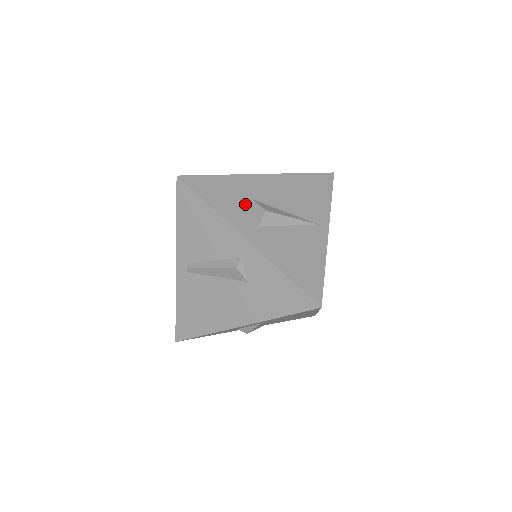
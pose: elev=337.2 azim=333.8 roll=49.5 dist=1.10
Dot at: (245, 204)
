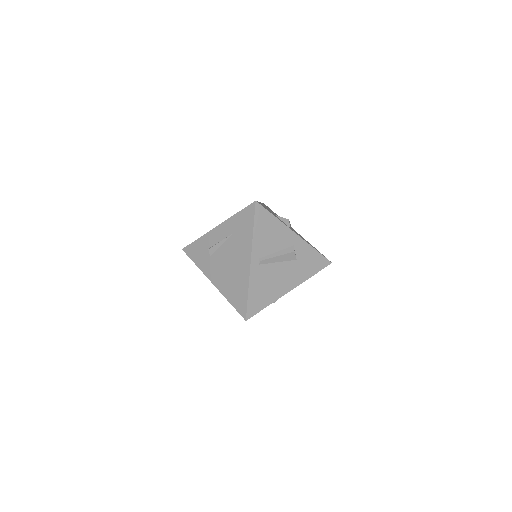
Dot at: (277, 217)
